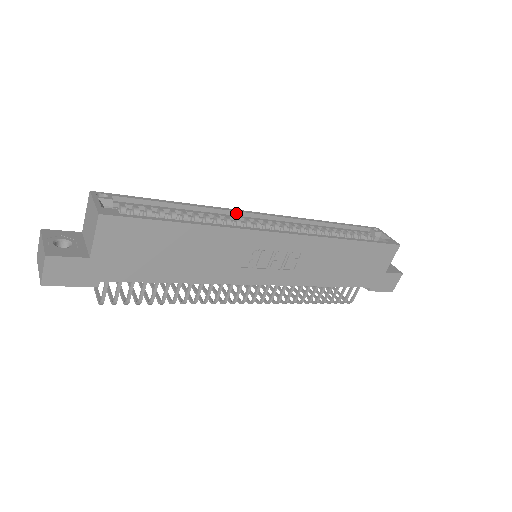
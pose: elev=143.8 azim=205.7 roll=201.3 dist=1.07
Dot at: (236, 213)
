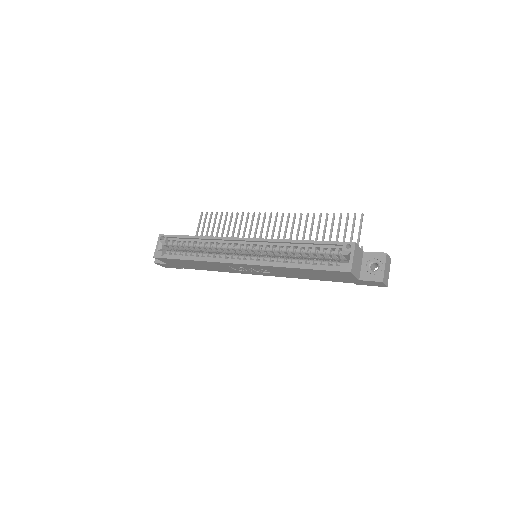
Dot at: (227, 240)
